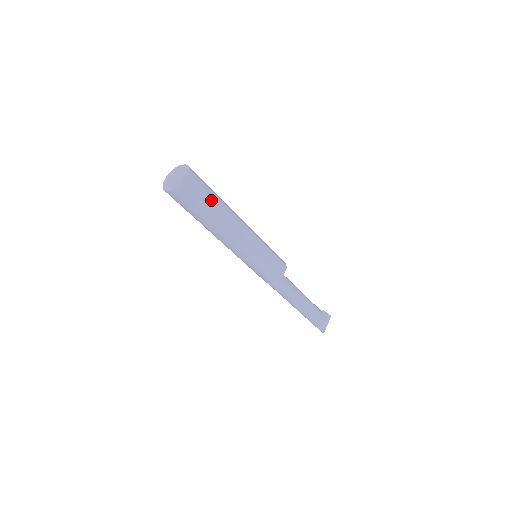
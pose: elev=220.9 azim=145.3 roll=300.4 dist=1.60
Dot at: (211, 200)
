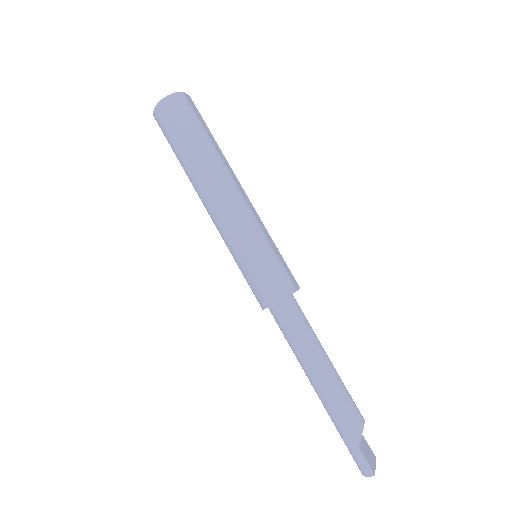
Dot at: (210, 136)
